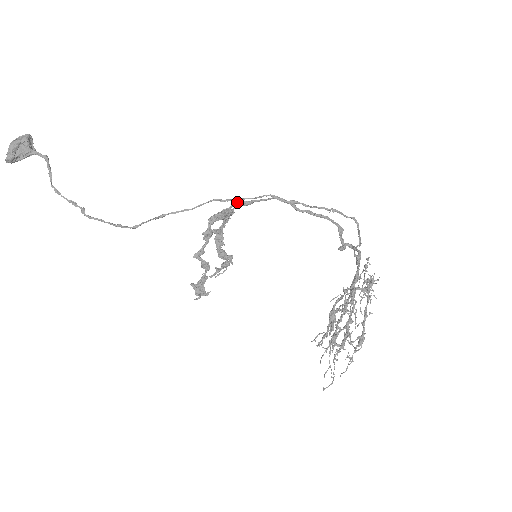
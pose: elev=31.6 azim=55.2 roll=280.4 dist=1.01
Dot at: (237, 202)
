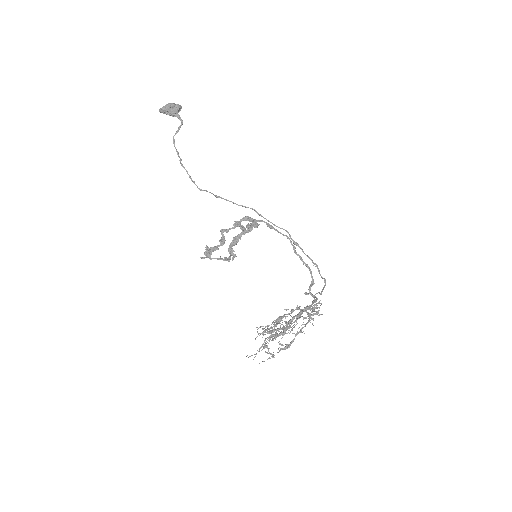
Dot at: occluded
